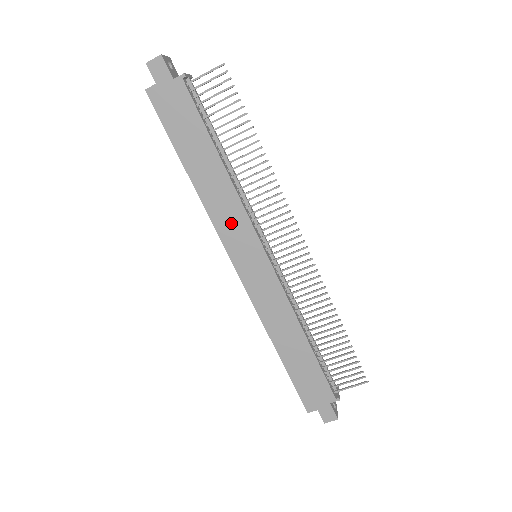
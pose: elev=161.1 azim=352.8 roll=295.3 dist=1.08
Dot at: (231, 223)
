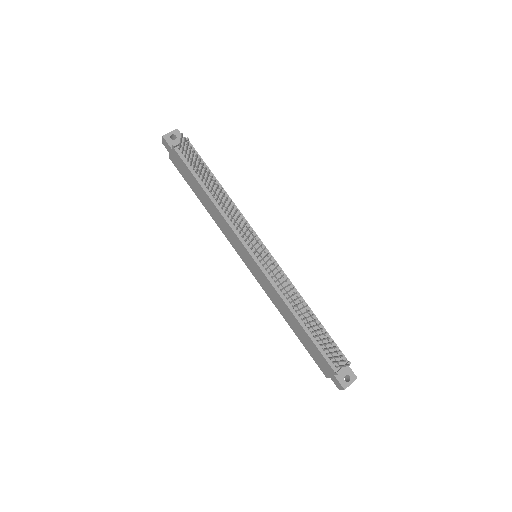
Dot at: (230, 235)
